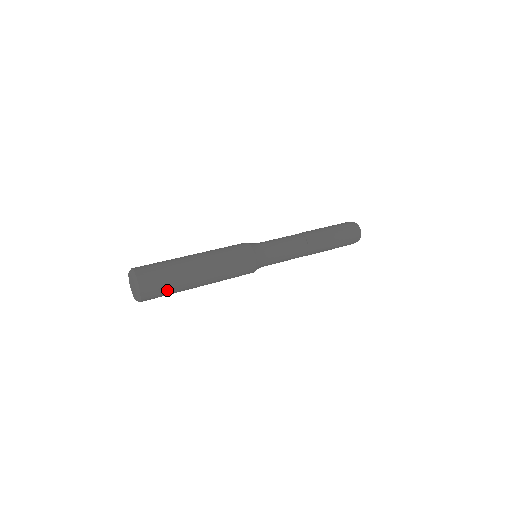
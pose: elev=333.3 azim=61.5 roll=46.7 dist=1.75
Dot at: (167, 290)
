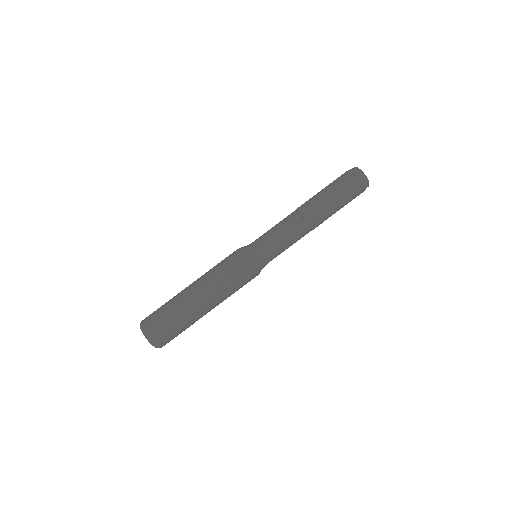
Dot at: occluded
